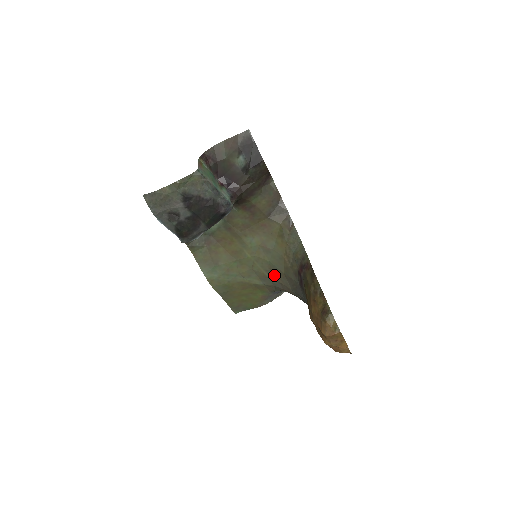
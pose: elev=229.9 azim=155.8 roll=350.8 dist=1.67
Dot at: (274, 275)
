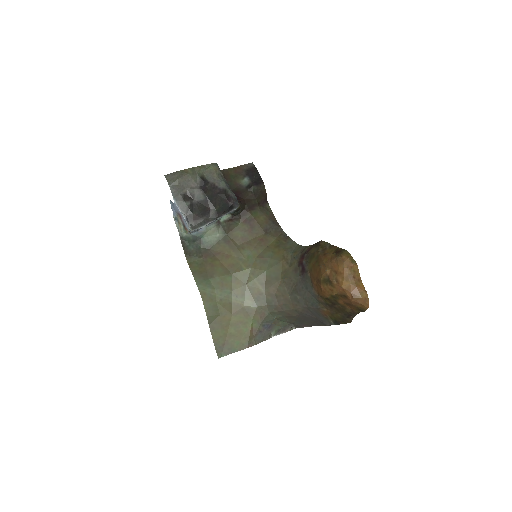
Dot at: (270, 287)
